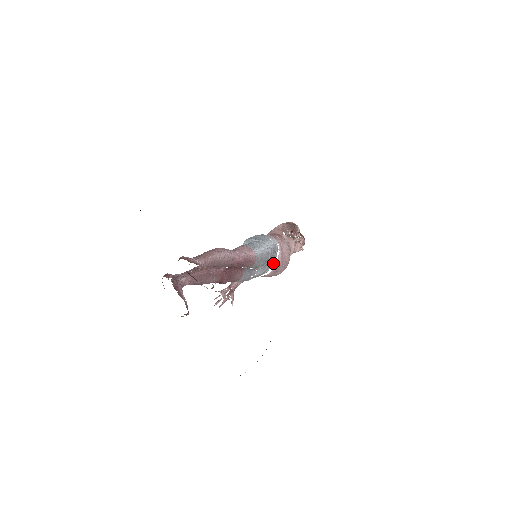
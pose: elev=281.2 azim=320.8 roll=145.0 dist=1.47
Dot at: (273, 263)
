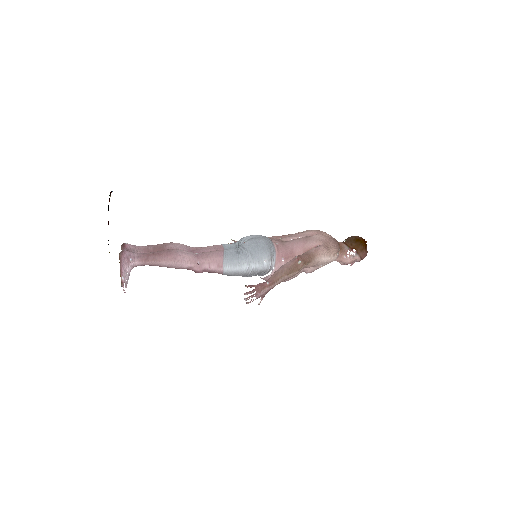
Dot at: (262, 275)
